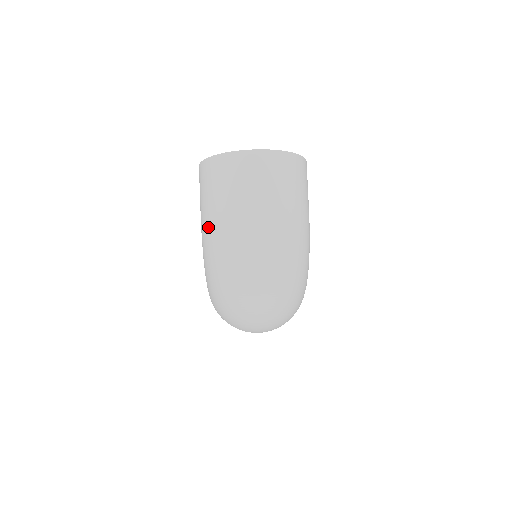
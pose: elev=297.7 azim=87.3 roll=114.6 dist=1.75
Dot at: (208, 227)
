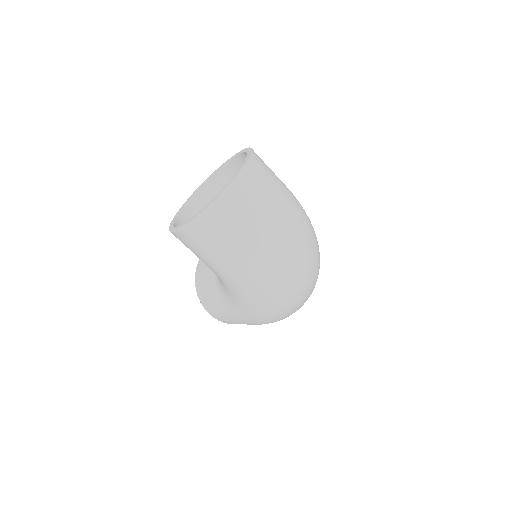
Dot at: (248, 267)
